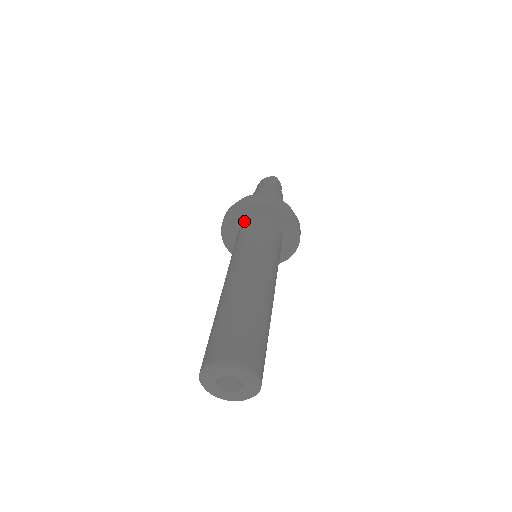
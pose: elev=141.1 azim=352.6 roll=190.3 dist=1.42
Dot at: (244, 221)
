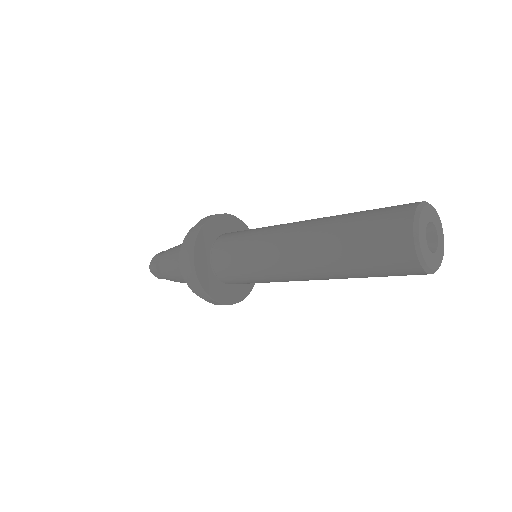
Dot at: (215, 238)
